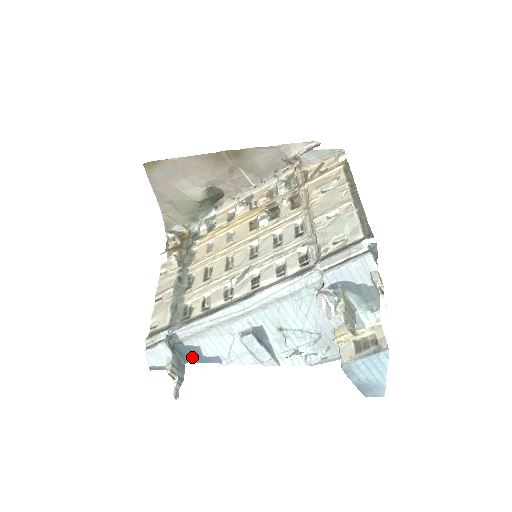
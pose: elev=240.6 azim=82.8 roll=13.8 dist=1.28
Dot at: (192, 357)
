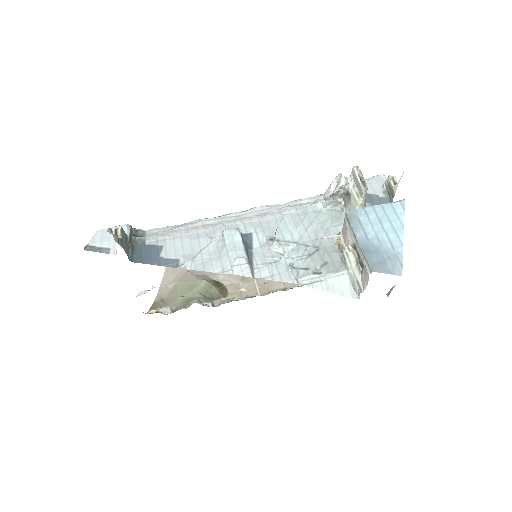
Dot at: (144, 257)
